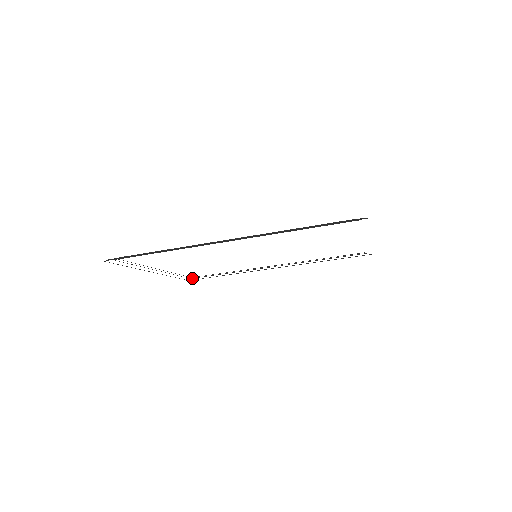
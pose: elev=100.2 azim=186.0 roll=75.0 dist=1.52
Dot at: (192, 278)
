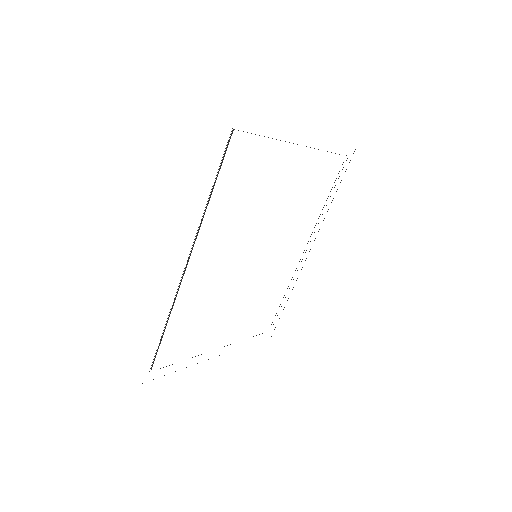
Dot at: occluded
